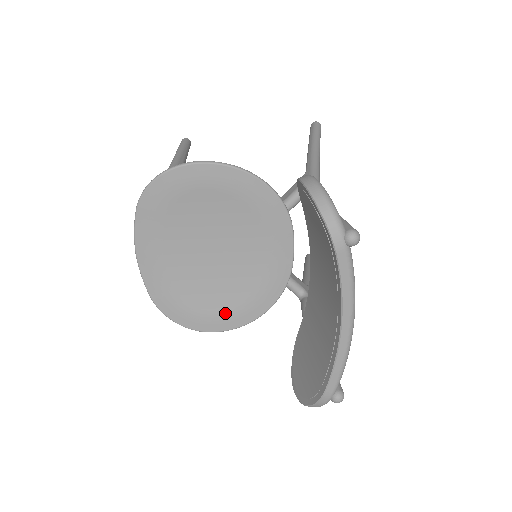
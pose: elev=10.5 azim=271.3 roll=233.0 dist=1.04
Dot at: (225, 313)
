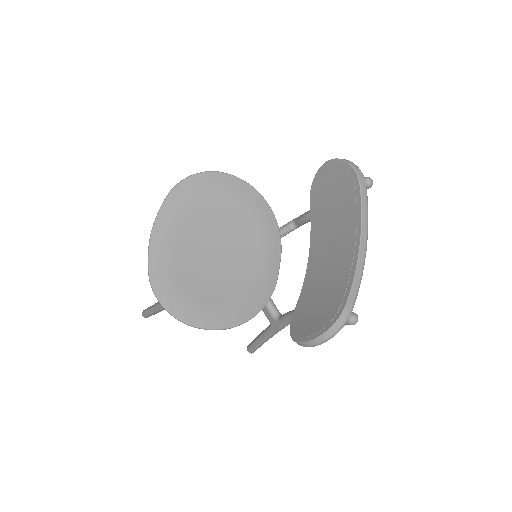
Dot at: (215, 309)
